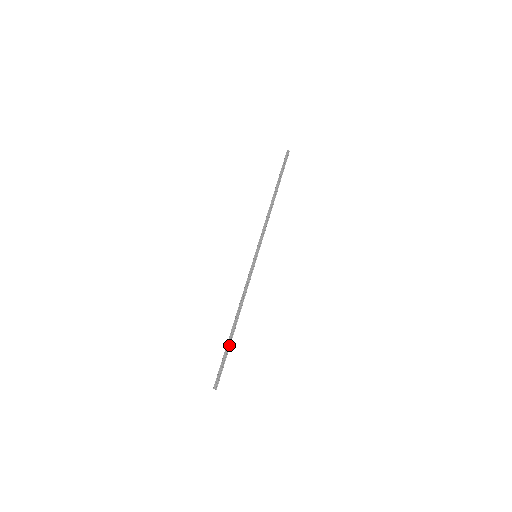
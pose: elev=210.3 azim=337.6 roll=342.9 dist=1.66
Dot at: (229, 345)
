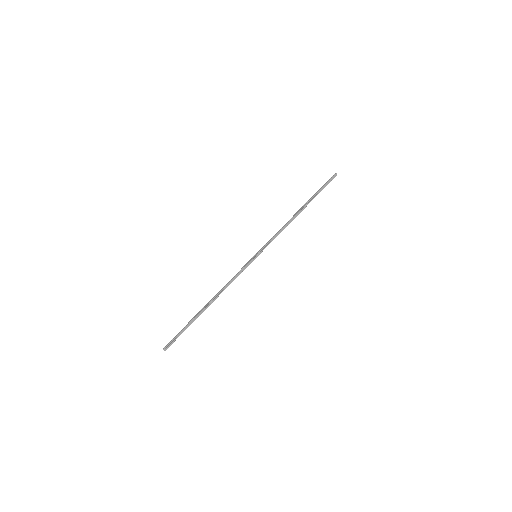
Dot at: (194, 320)
